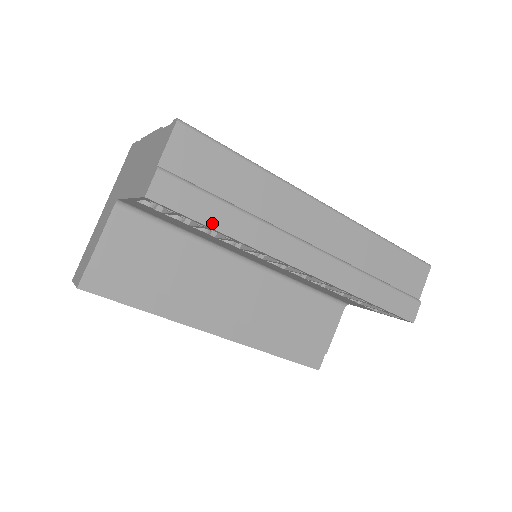
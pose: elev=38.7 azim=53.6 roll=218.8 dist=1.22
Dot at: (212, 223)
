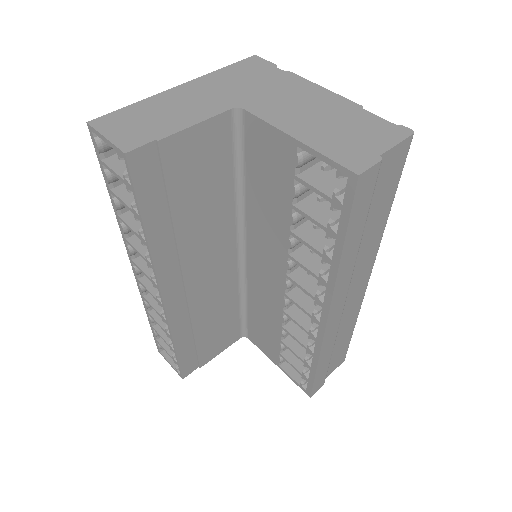
Dot at: (348, 238)
